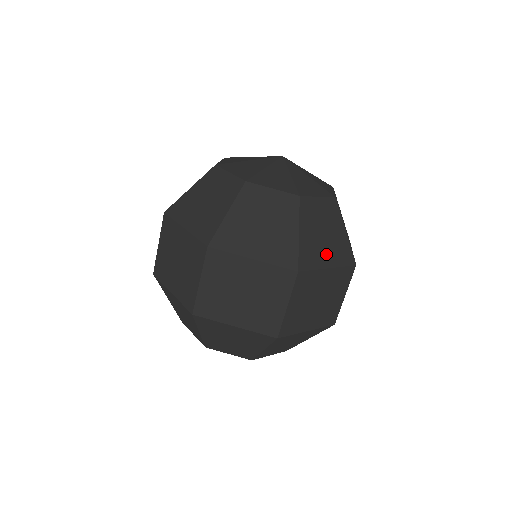
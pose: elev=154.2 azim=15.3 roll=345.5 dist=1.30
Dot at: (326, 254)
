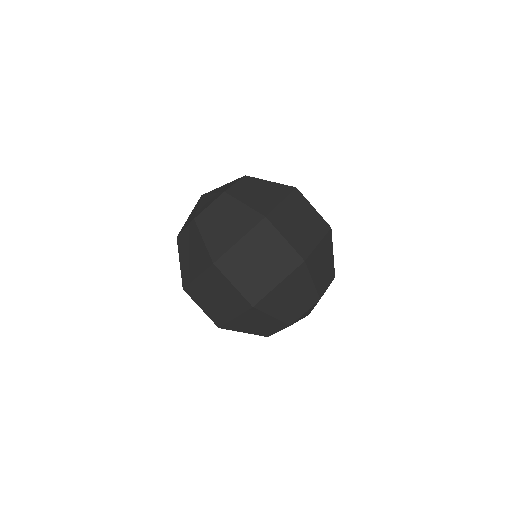
Dot at: (232, 234)
